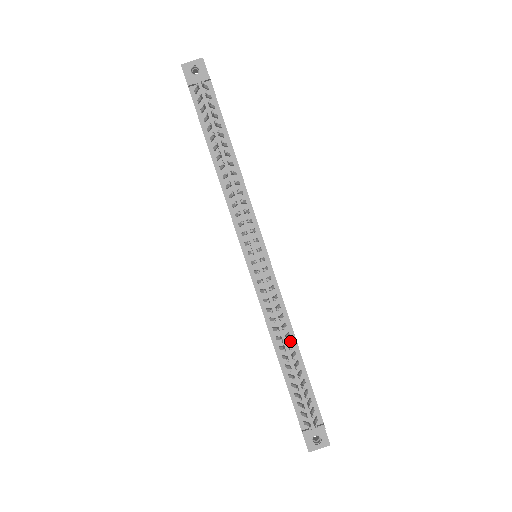
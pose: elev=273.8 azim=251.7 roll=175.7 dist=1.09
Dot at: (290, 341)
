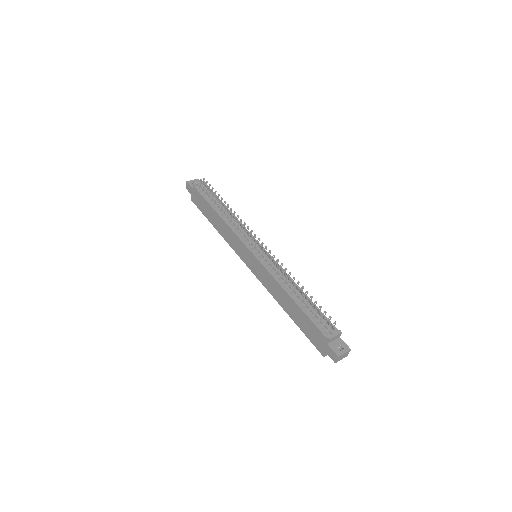
Dot at: (296, 288)
